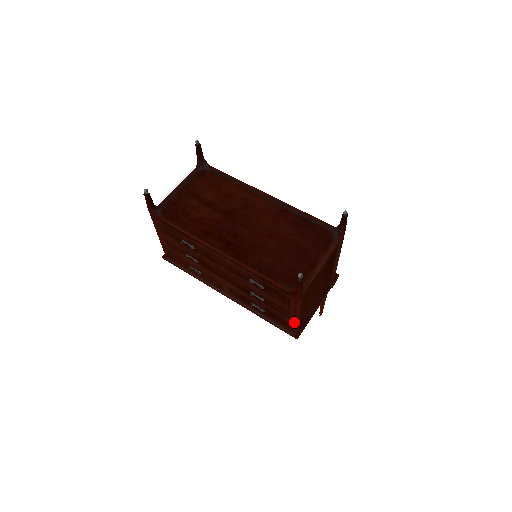
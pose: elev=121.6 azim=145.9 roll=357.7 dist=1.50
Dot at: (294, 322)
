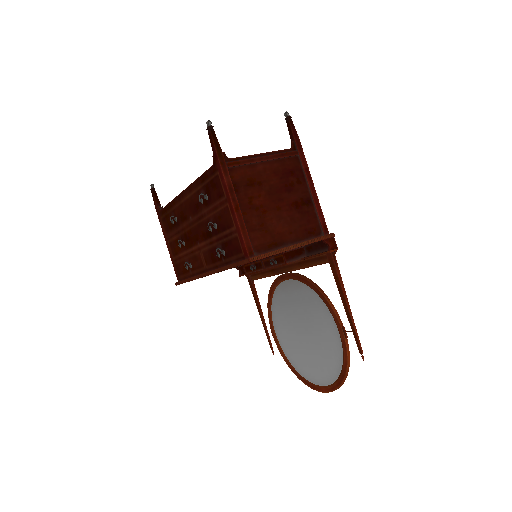
Dot at: (237, 226)
